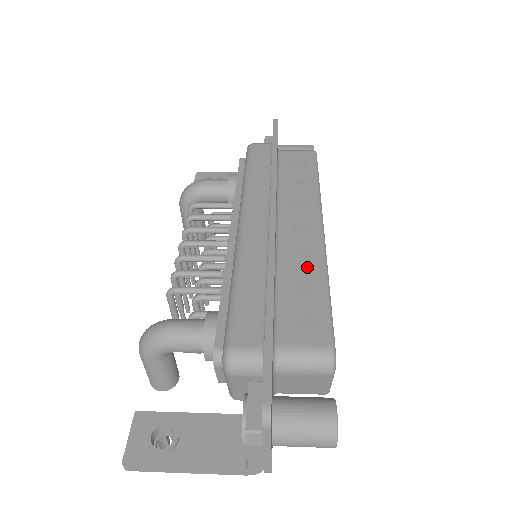
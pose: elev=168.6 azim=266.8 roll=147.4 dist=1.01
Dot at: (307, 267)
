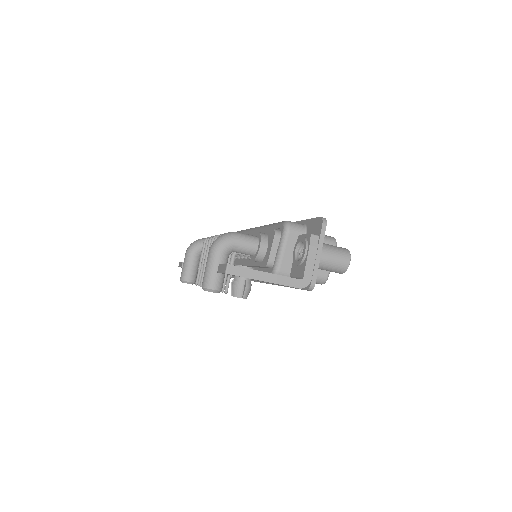
Dot at: occluded
